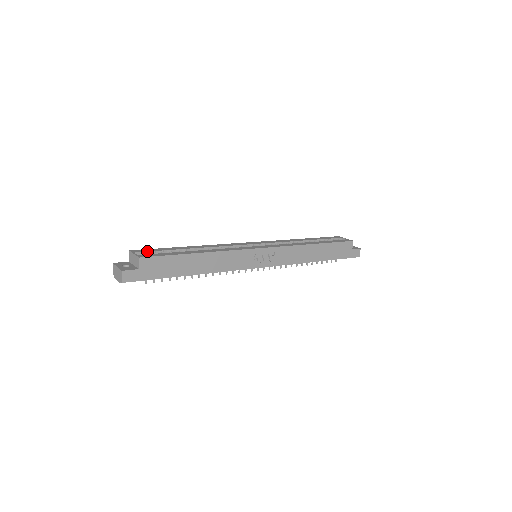
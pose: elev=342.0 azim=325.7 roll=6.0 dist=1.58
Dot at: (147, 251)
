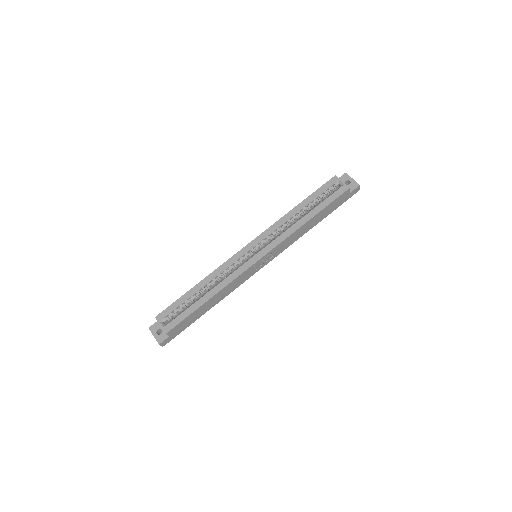
Dot at: (168, 314)
